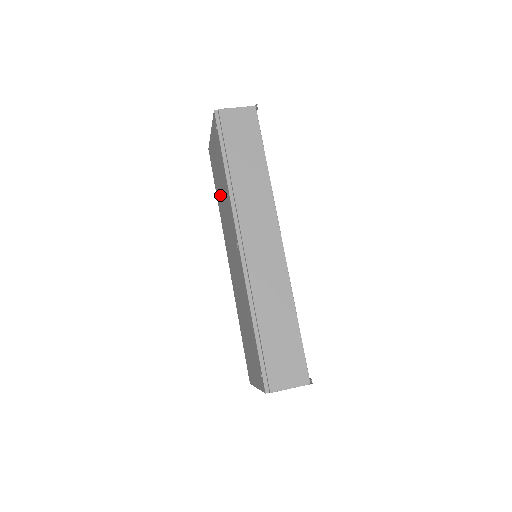
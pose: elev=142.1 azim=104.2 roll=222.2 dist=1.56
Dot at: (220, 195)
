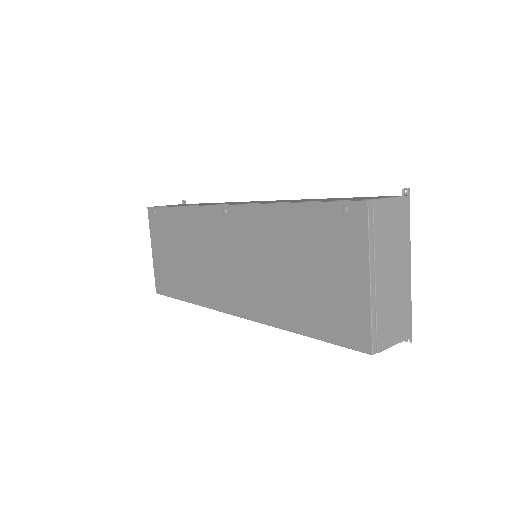
Dot at: (186, 270)
